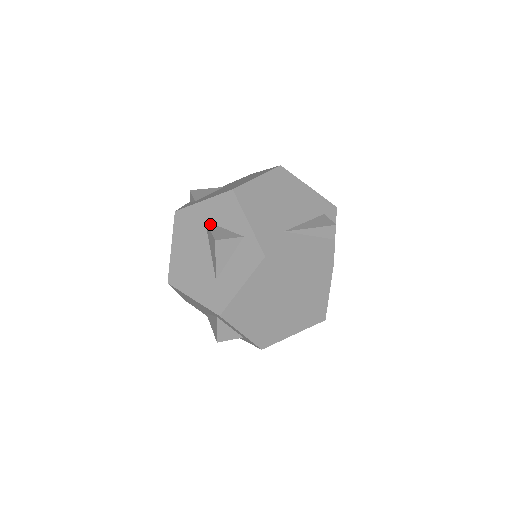
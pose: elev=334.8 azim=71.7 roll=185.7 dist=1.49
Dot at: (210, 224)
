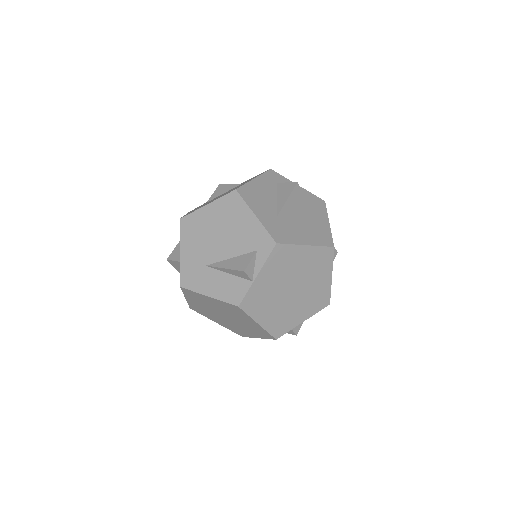
Dot at: occluded
